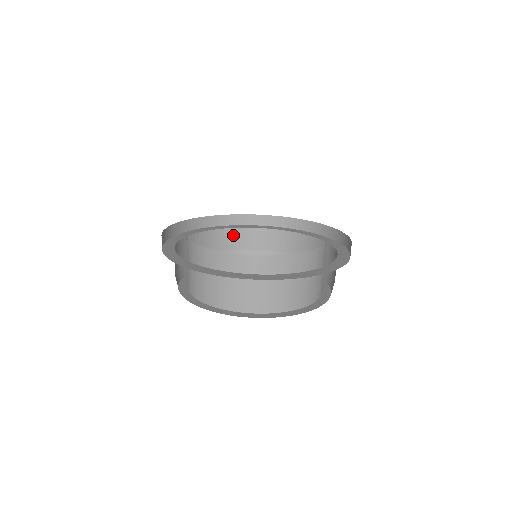
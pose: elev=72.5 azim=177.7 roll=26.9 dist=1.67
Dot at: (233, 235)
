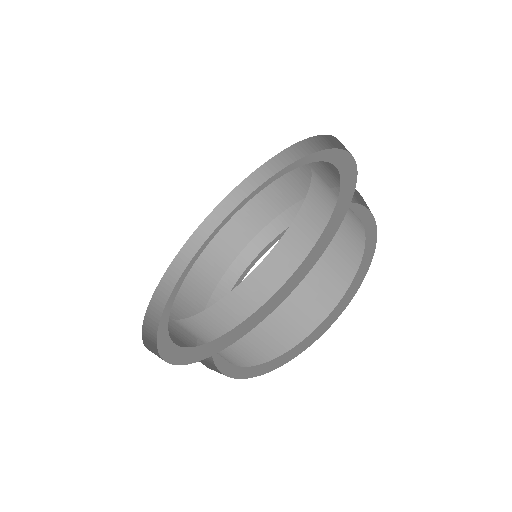
Dot at: (278, 190)
